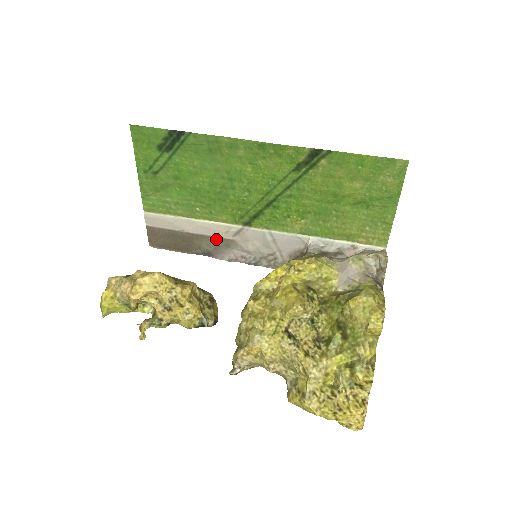
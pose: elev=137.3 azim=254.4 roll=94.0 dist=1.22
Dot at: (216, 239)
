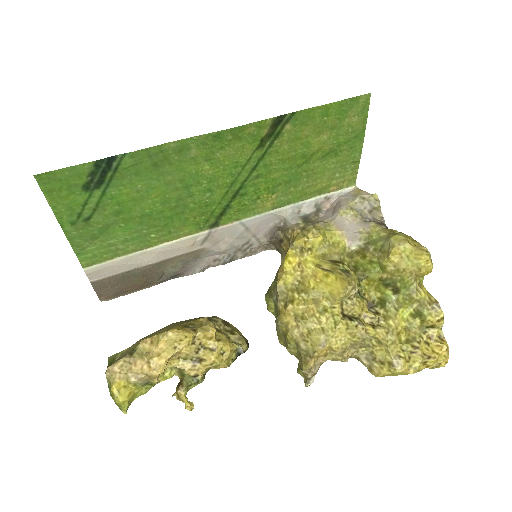
Dot at: (182, 257)
